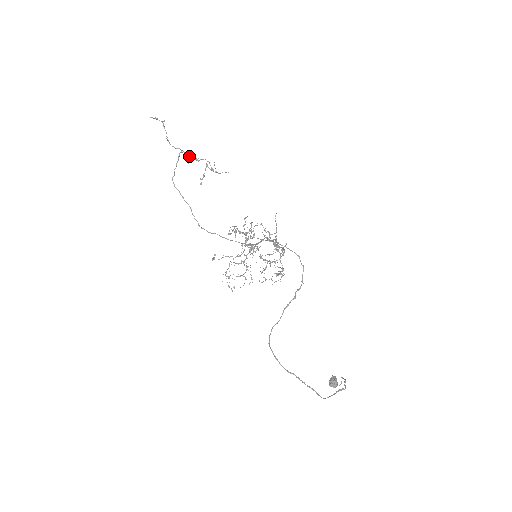
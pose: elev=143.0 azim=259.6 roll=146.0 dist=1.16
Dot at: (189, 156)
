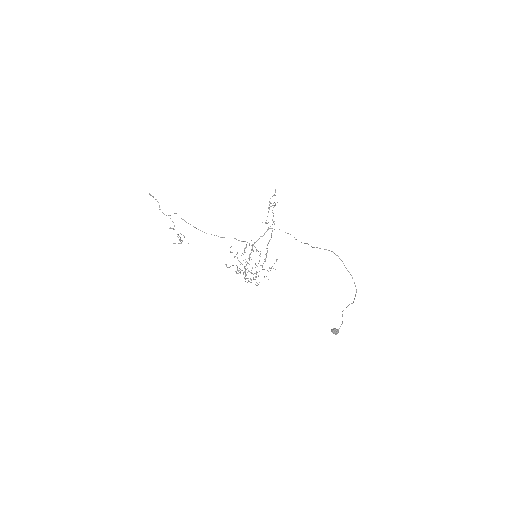
Dot at: (173, 222)
